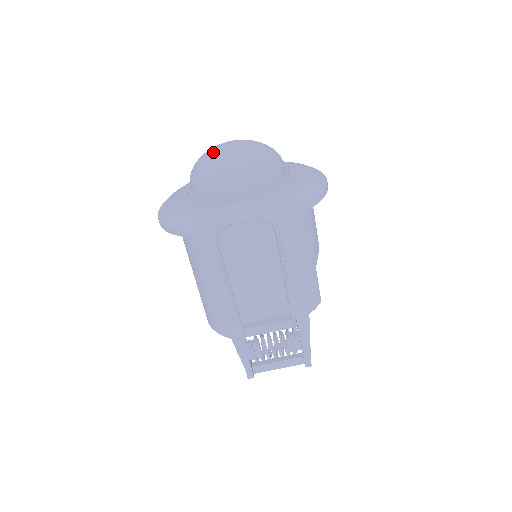
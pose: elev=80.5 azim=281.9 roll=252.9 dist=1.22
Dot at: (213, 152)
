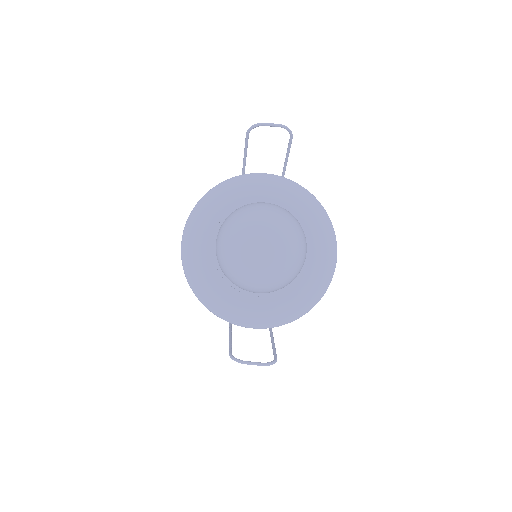
Dot at: (246, 254)
